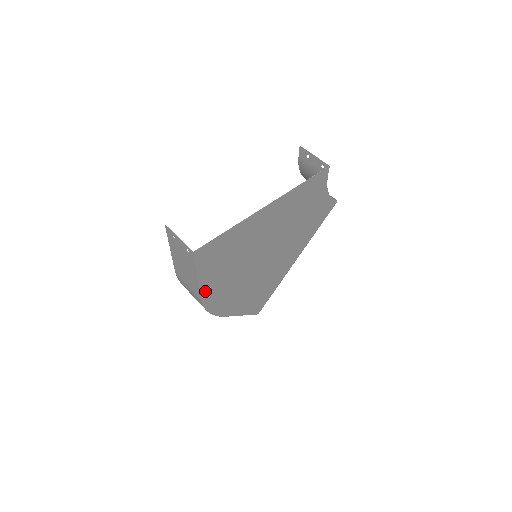
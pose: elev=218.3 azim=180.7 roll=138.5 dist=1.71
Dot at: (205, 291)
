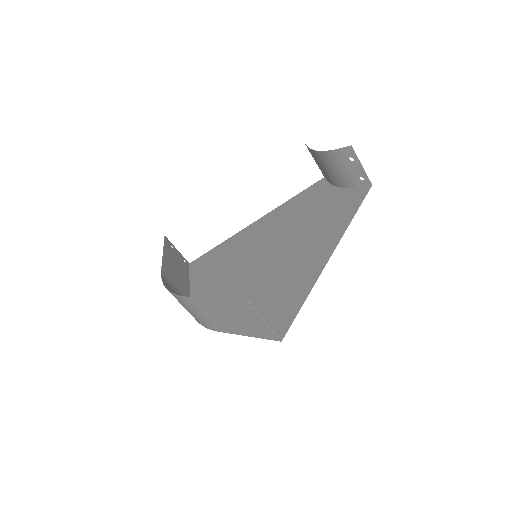
Dot at: occluded
